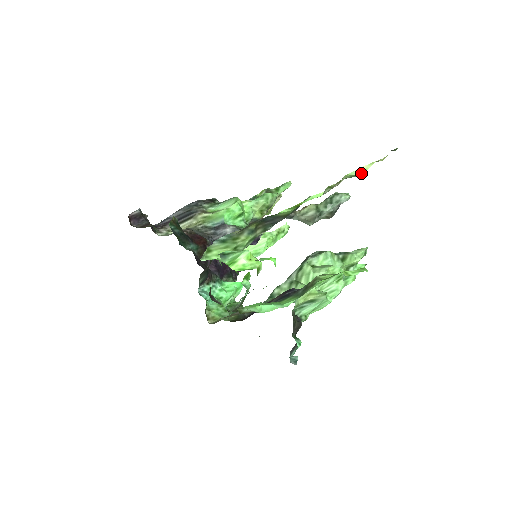
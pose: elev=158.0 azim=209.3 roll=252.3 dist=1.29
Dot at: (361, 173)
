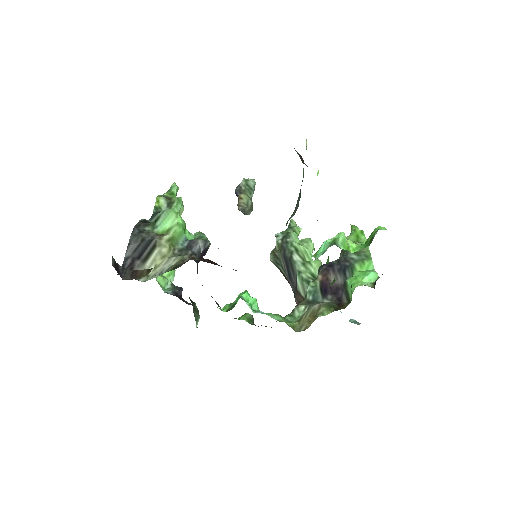
Dot at: occluded
